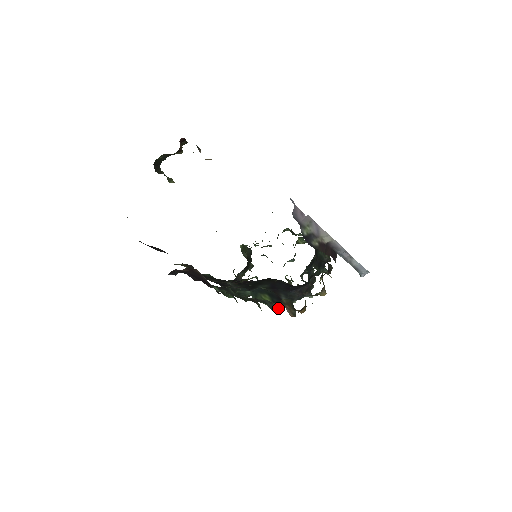
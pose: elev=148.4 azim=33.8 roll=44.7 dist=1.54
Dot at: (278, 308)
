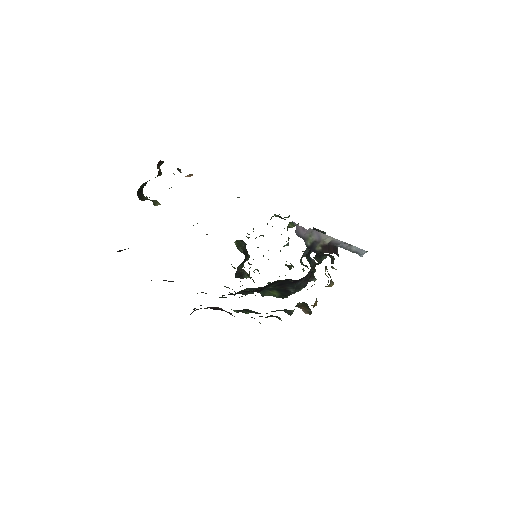
Dot at: (286, 297)
